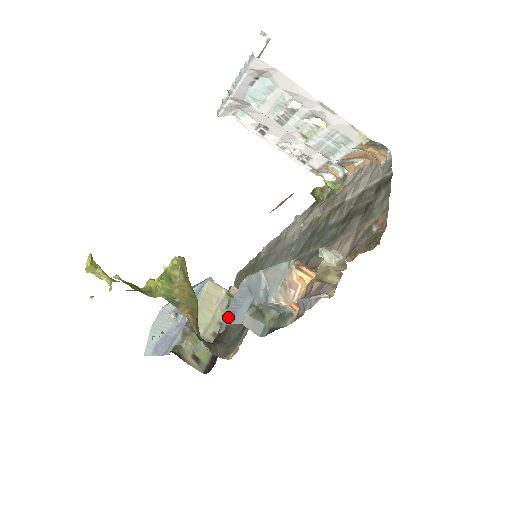
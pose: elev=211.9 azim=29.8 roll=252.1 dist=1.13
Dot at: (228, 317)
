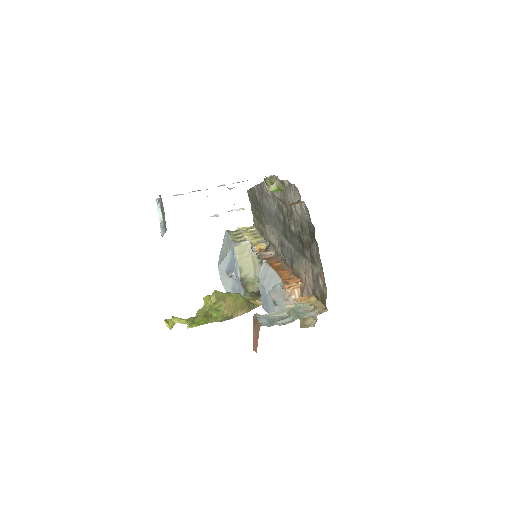
Dot at: (265, 307)
